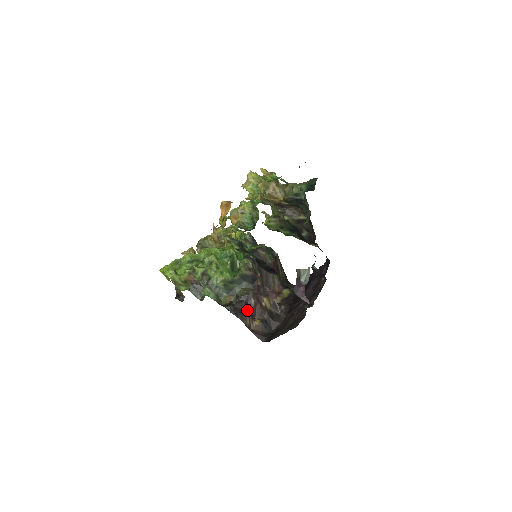
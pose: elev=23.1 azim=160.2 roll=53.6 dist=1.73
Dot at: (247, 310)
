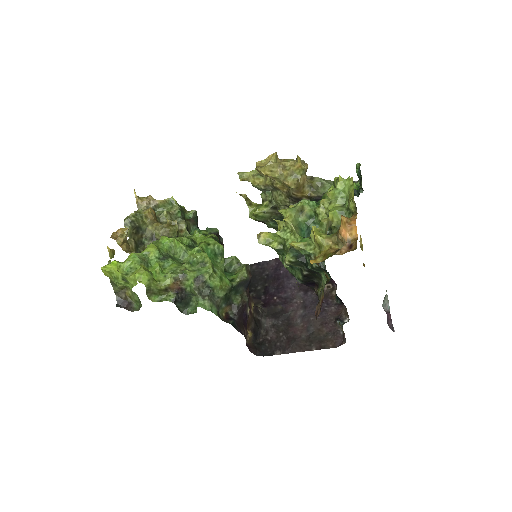
Dot at: (244, 322)
